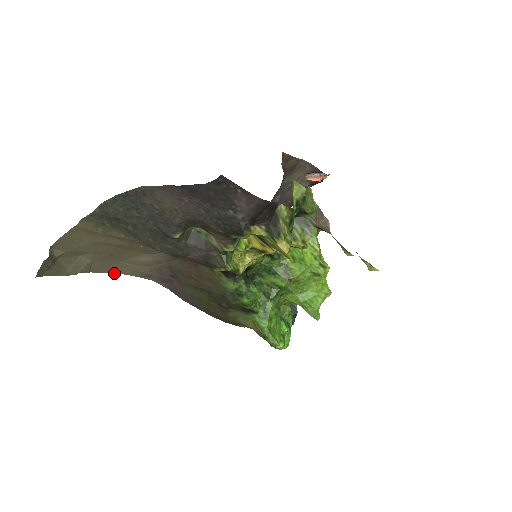
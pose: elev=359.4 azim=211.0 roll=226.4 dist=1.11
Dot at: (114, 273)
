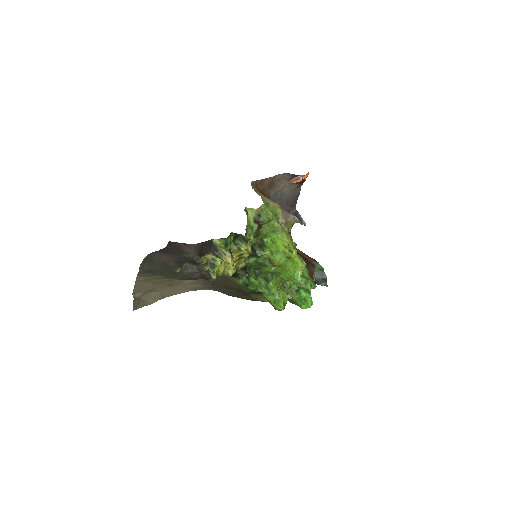
Dot at: occluded
